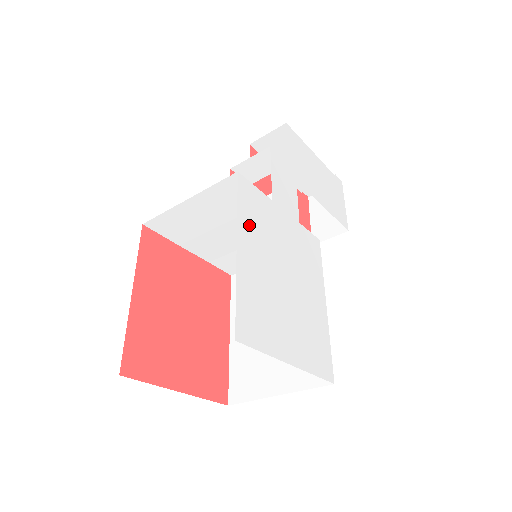
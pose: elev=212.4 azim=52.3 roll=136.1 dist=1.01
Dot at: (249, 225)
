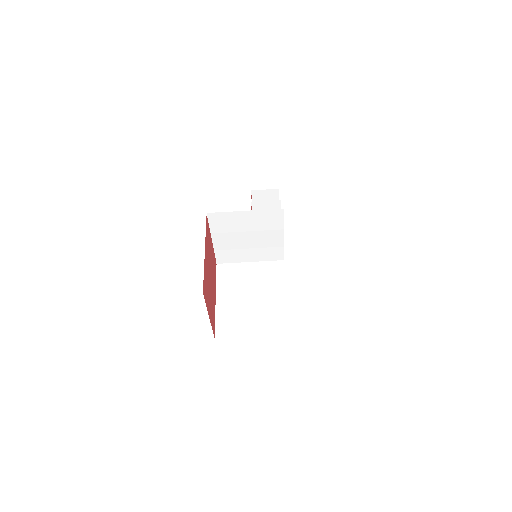
Dot at: occluded
